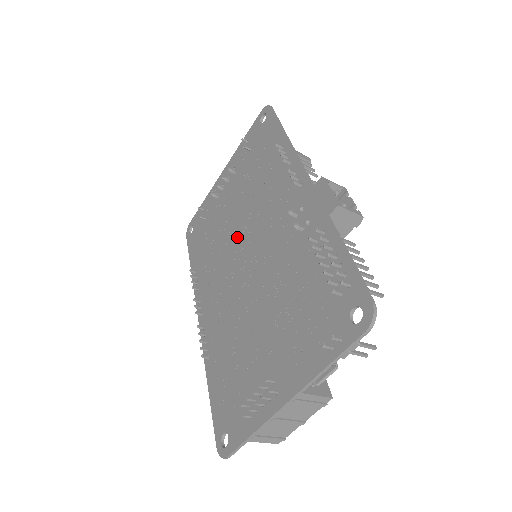
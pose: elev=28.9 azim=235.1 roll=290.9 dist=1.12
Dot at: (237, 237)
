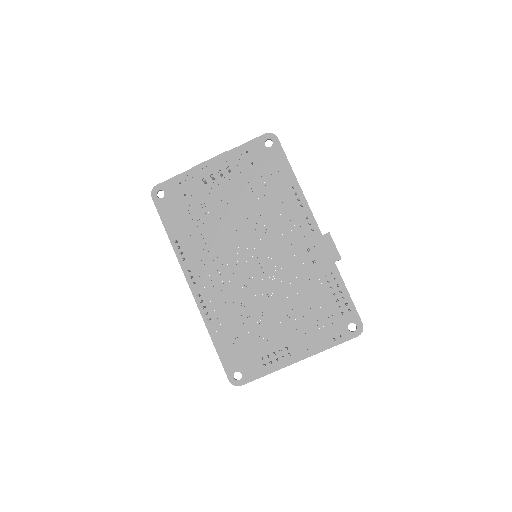
Dot at: (240, 236)
